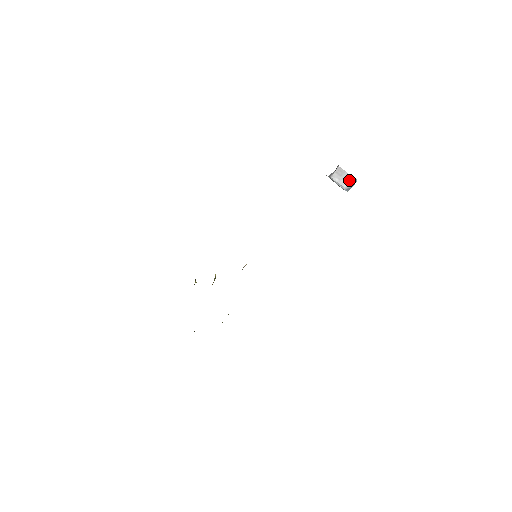
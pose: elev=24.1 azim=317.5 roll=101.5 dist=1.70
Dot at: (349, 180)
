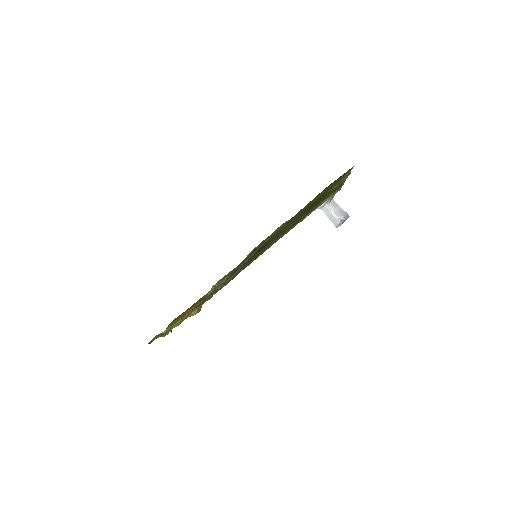
Dot at: (343, 213)
